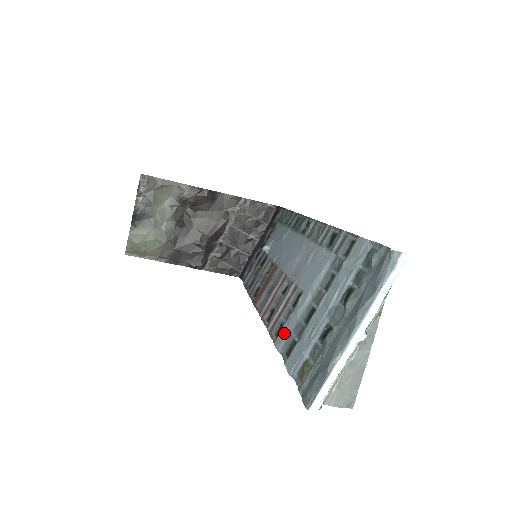
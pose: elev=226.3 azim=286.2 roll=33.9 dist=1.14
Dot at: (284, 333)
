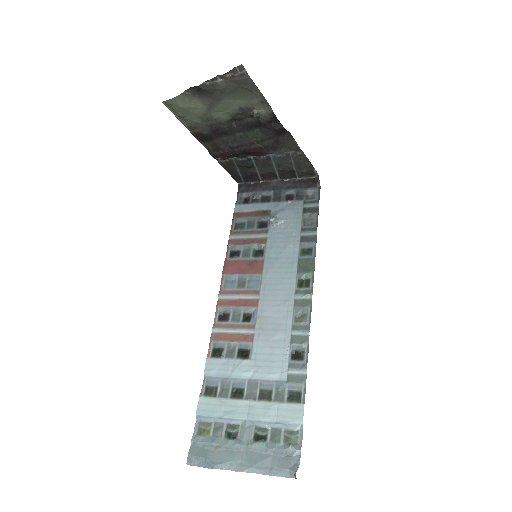
Dot at: (217, 366)
